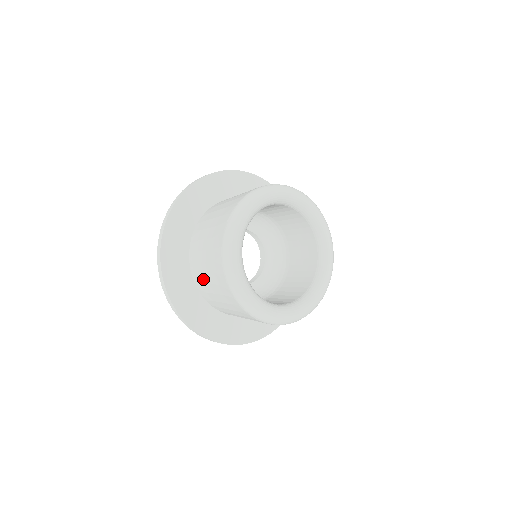
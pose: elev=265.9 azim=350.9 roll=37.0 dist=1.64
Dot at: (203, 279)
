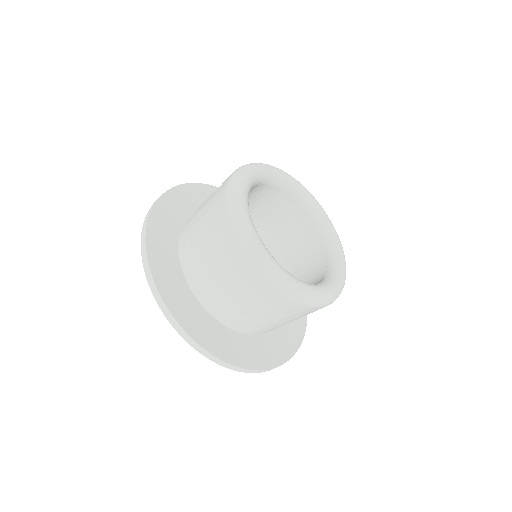
Dot at: (215, 290)
